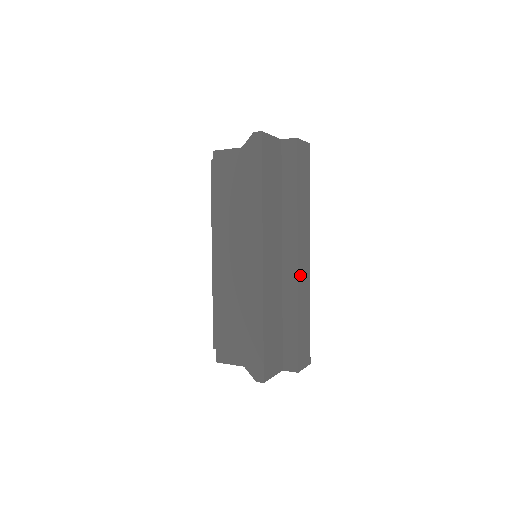
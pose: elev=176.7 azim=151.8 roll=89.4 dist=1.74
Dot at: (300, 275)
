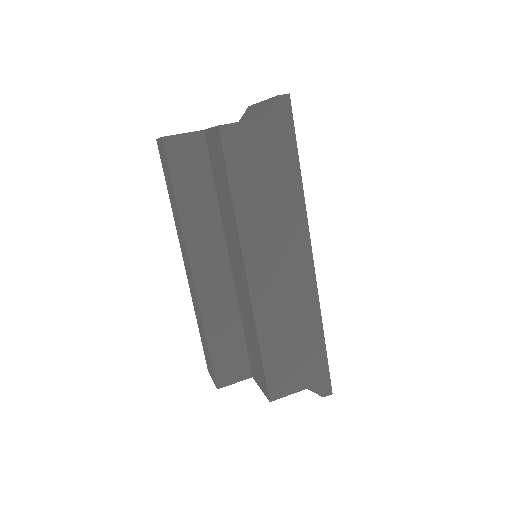
Dot at: occluded
